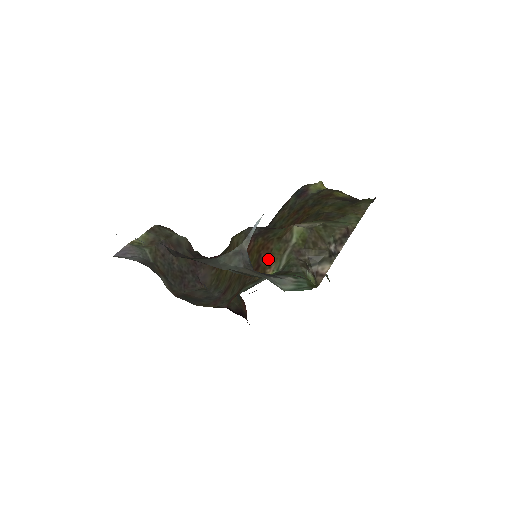
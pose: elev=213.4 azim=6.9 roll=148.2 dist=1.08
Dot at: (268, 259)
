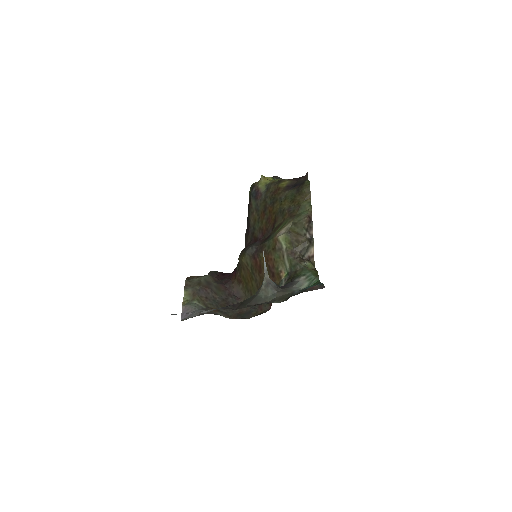
Dot at: (276, 267)
